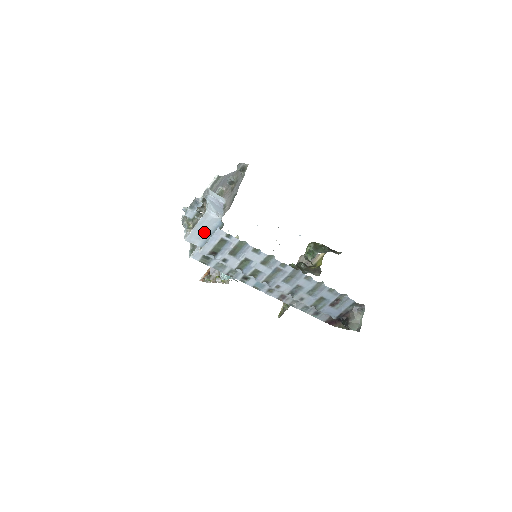
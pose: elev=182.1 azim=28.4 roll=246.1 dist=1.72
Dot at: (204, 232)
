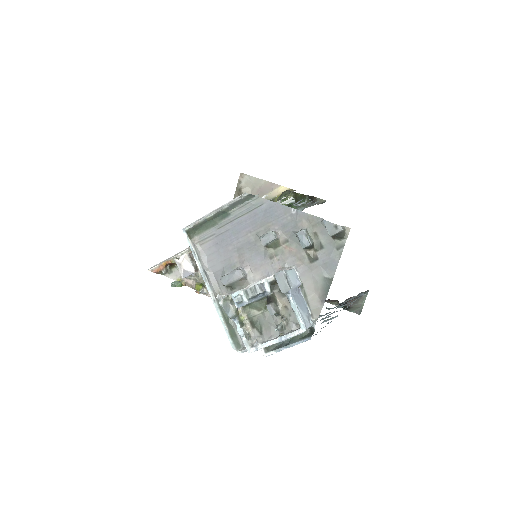
Dot at: occluded
